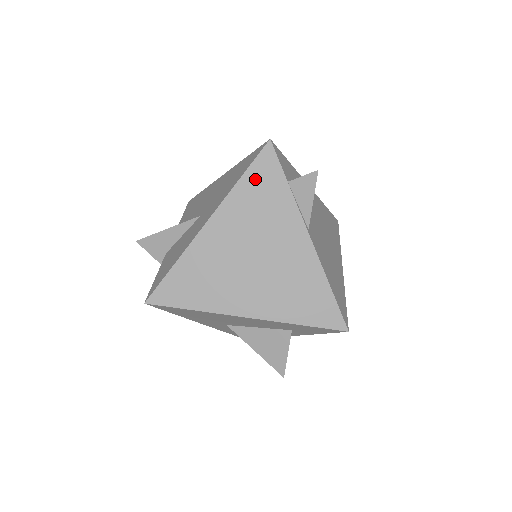
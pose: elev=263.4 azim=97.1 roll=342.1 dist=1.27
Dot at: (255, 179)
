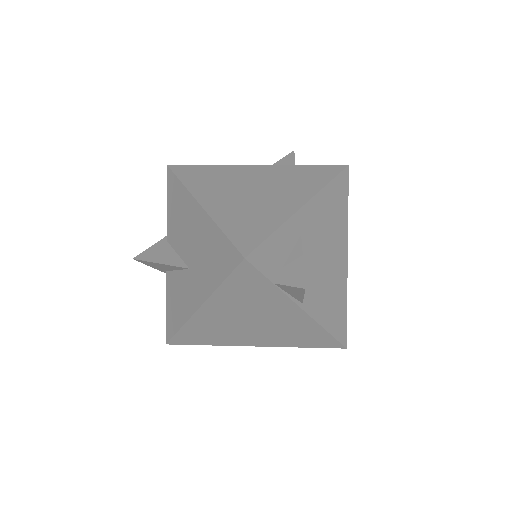
Dot at: (237, 284)
